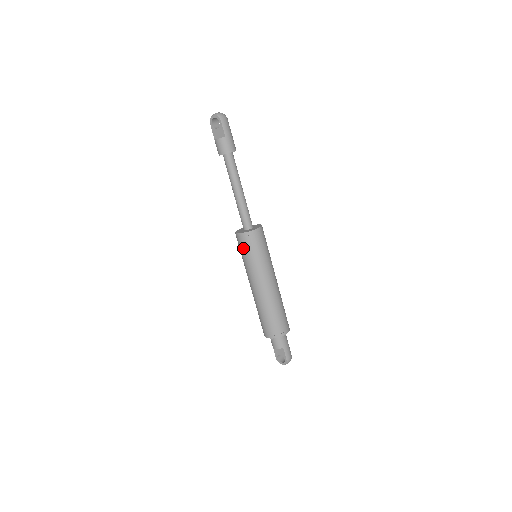
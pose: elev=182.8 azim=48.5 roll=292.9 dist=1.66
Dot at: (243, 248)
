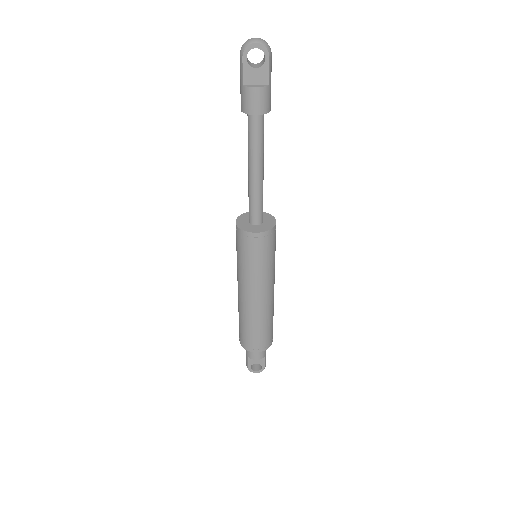
Dot at: (255, 252)
